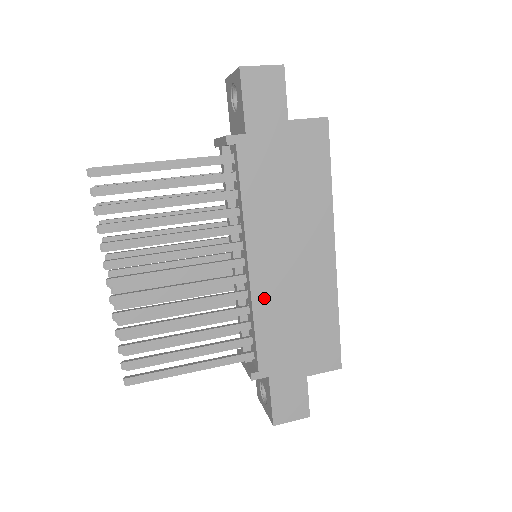
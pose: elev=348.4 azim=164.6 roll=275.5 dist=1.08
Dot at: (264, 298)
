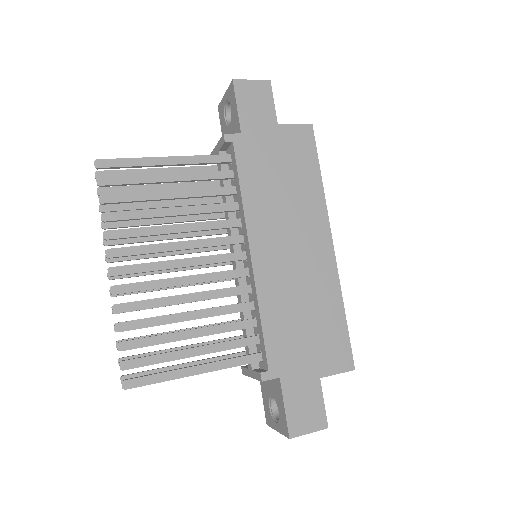
Dot at: (268, 289)
